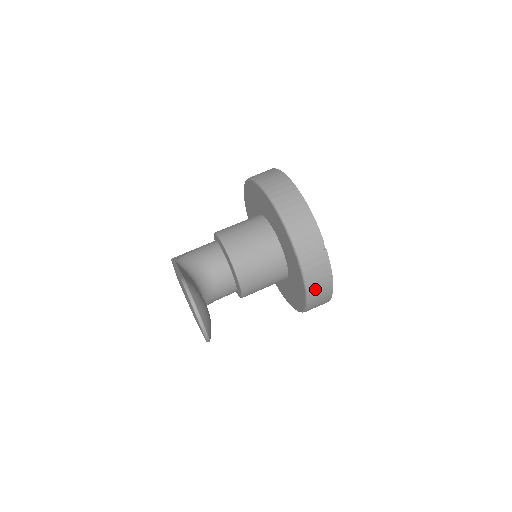
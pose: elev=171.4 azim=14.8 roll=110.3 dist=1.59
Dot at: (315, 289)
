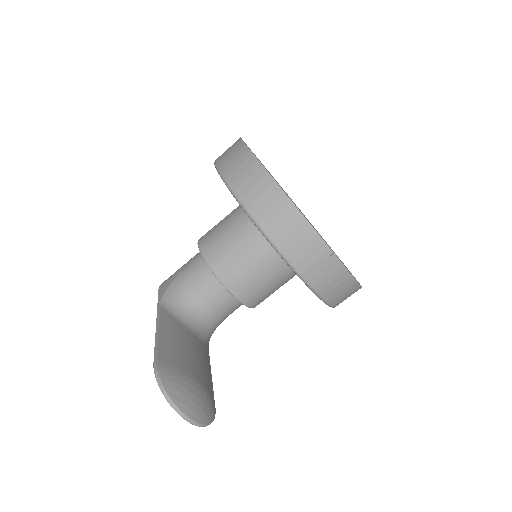
Dot at: (335, 296)
